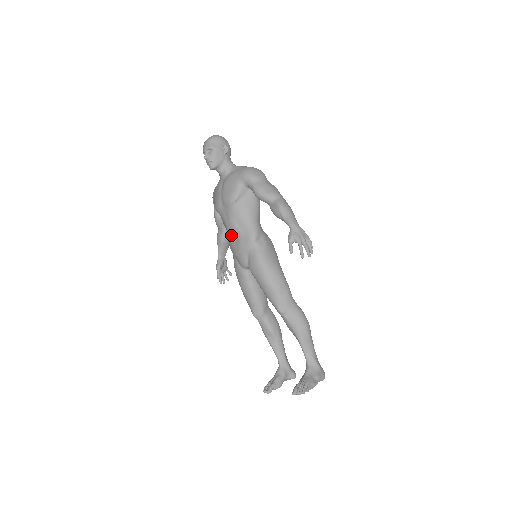
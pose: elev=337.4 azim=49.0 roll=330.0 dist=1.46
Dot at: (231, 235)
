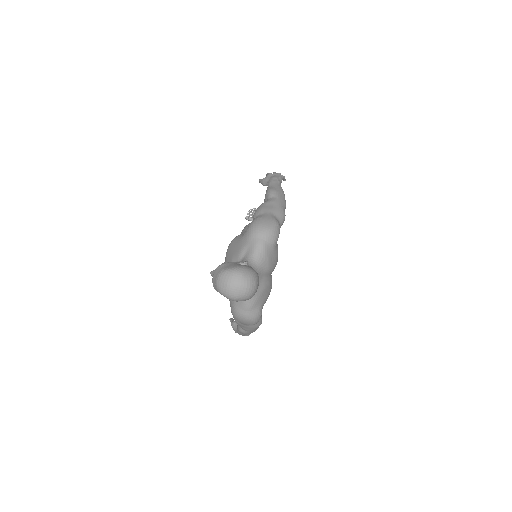
Dot at: occluded
